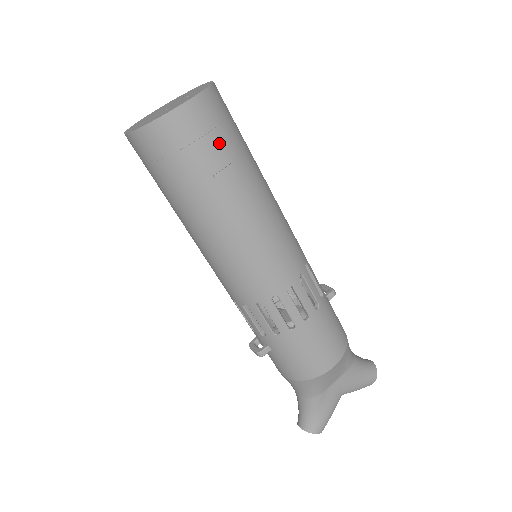
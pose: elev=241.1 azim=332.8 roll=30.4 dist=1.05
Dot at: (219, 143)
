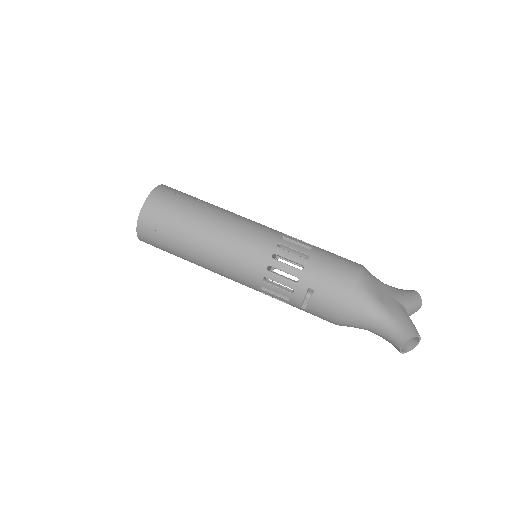
Dot at: (186, 195)
